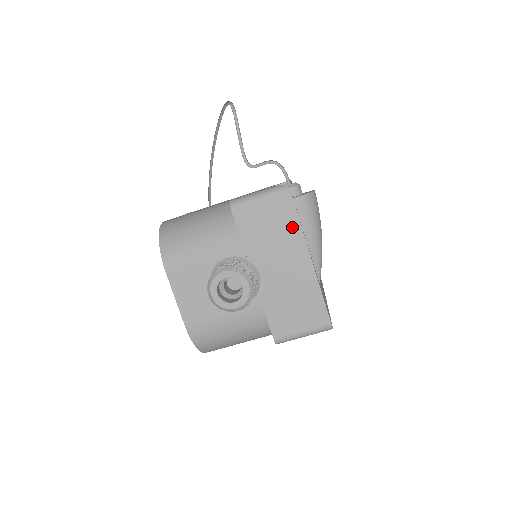
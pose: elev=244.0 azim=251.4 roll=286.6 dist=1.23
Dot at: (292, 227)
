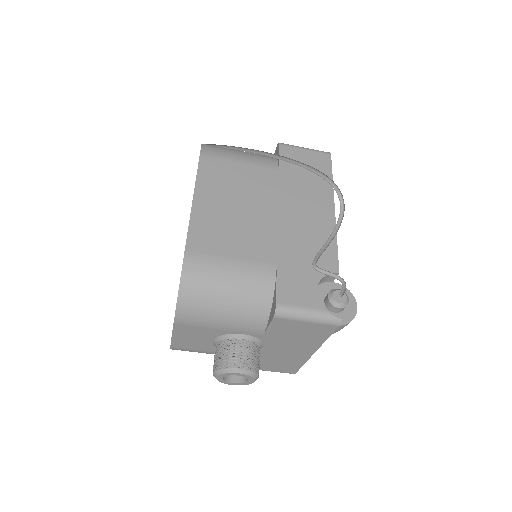
Dot at: (317, 339)
